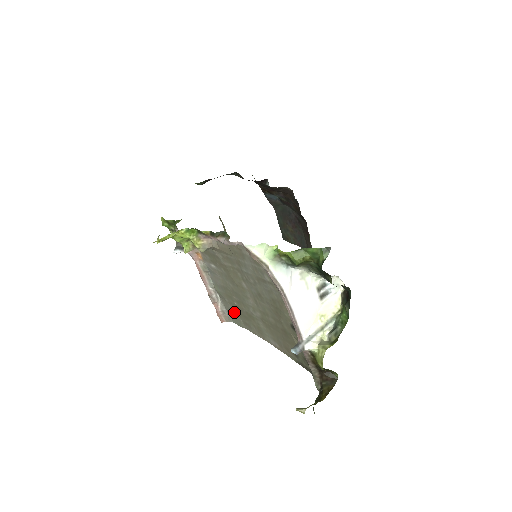
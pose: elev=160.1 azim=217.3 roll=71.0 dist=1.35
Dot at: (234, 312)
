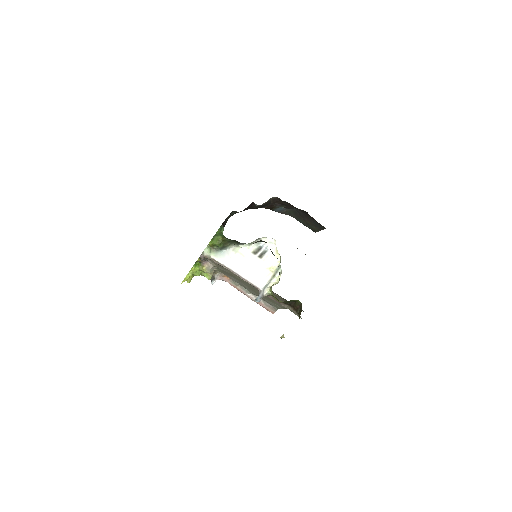
Dot at: (269, 301)
